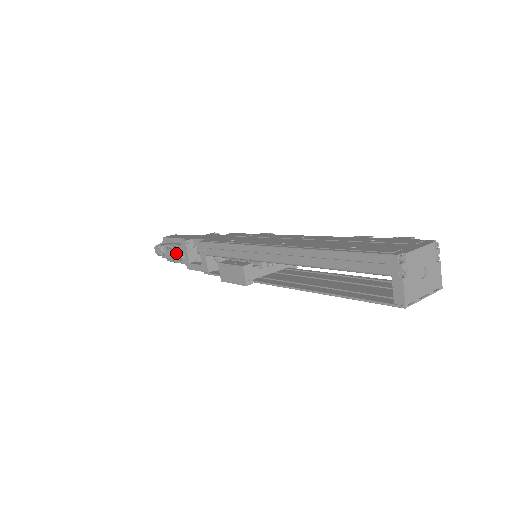
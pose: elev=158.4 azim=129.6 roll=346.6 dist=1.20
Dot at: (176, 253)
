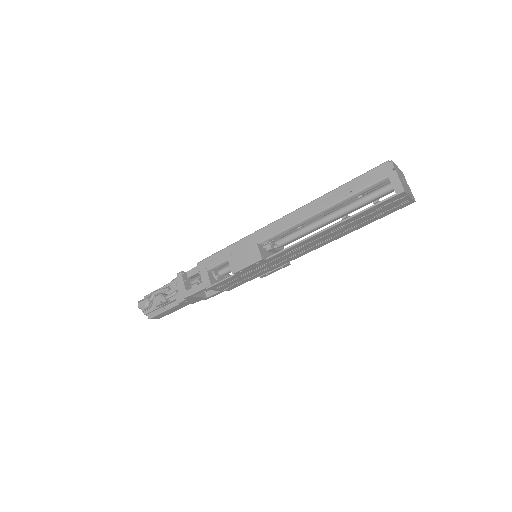
Dot at: (166, 295)
